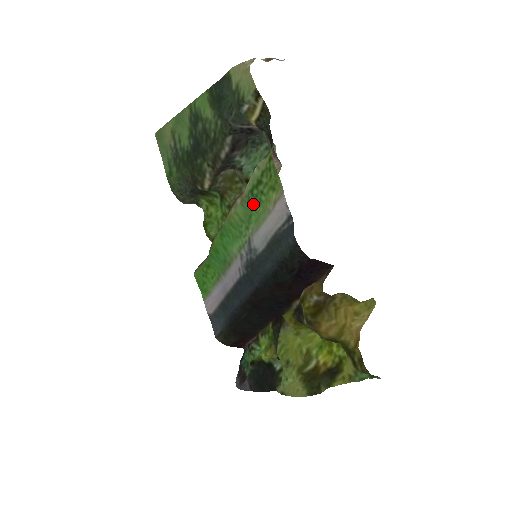
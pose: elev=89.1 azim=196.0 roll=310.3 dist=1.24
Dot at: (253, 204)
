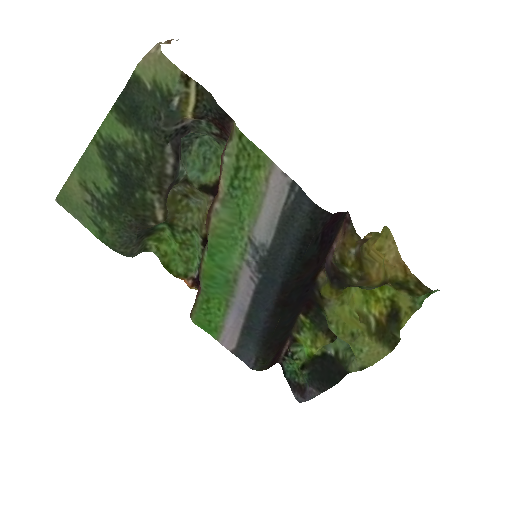
Dot at: (238, 198)
